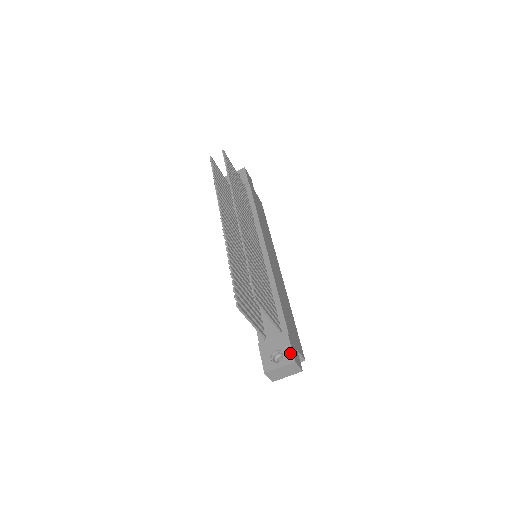
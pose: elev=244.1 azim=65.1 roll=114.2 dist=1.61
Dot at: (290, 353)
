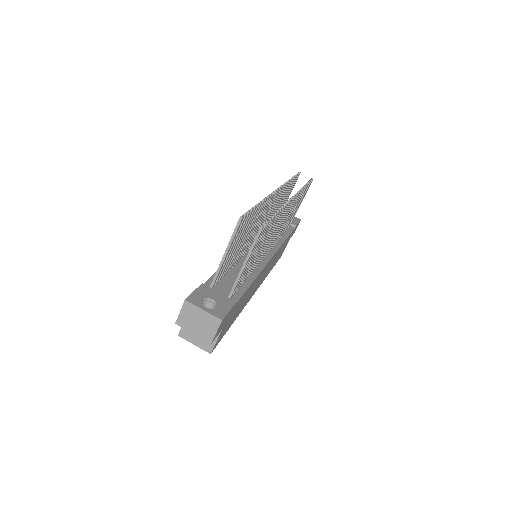
Dot at: (224, 312)
